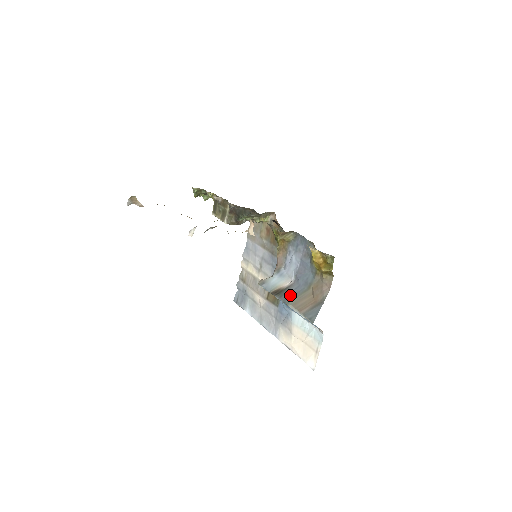
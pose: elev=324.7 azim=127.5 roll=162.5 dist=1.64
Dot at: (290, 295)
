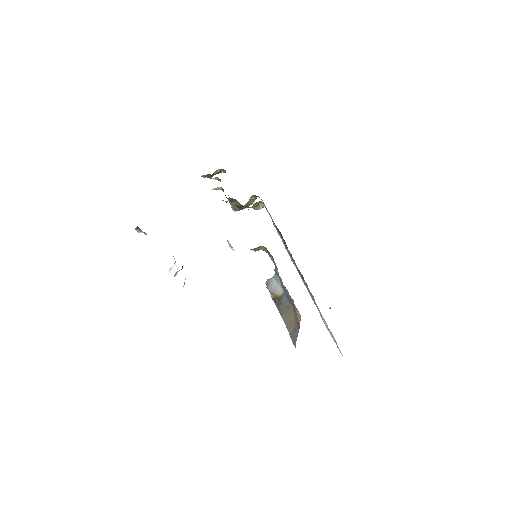
Dot at: (282, 307)
